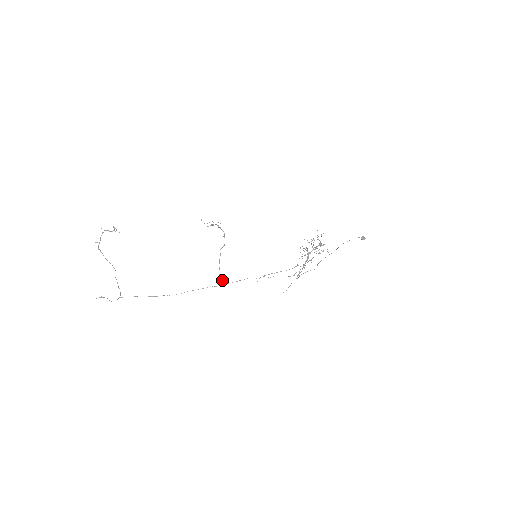
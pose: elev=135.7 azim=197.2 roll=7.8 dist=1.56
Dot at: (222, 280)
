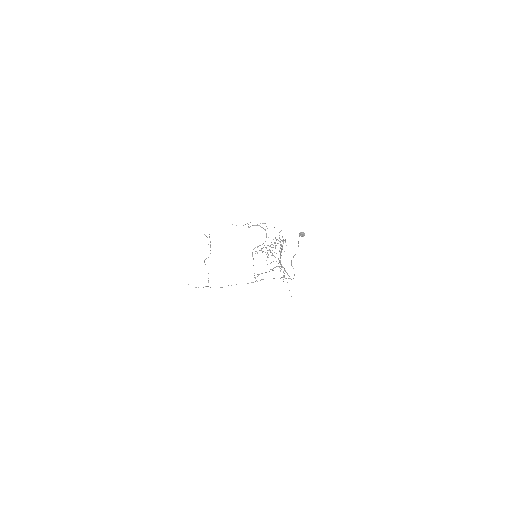
Dot at: (255, 278)
